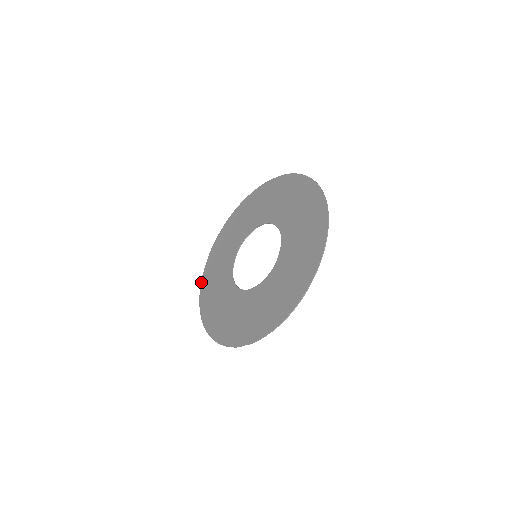
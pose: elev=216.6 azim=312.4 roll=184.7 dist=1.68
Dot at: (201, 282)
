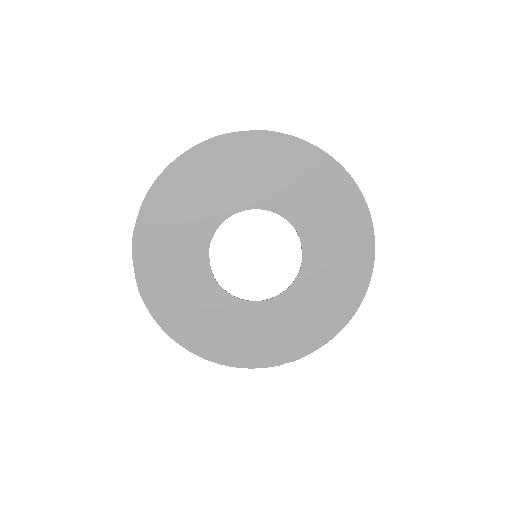
Dot at: (141, 294)
